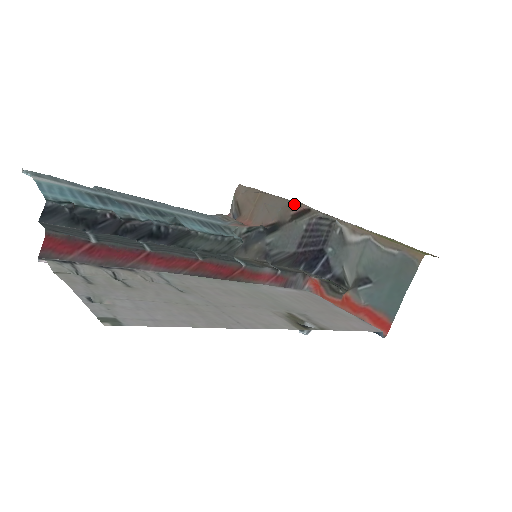
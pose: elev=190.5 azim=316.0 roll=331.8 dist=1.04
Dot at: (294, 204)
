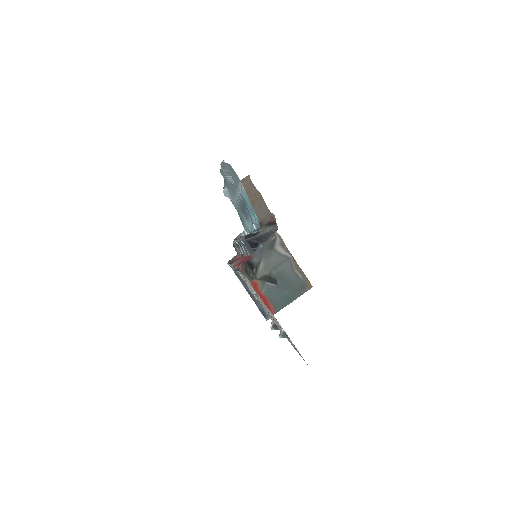
Dot at: (272, 214)
